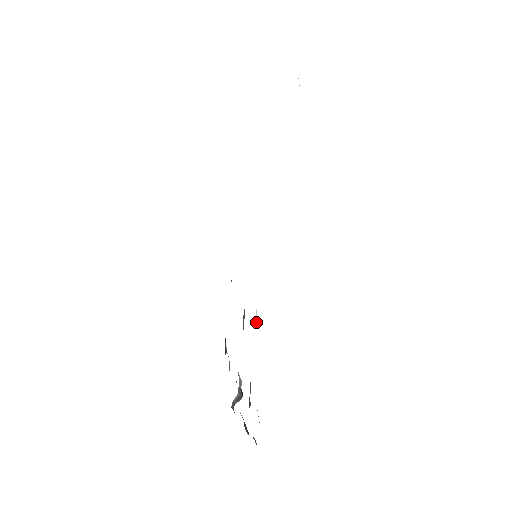
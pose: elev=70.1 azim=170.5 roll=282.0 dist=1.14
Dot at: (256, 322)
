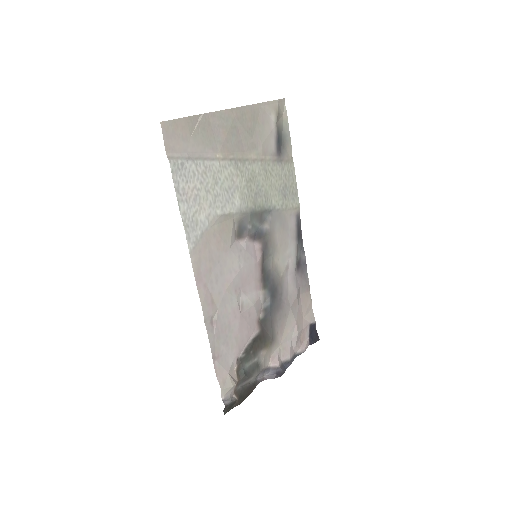
Dot at: (241, 309)
